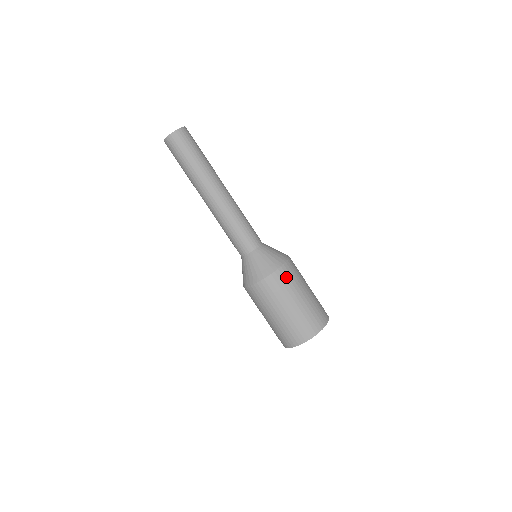
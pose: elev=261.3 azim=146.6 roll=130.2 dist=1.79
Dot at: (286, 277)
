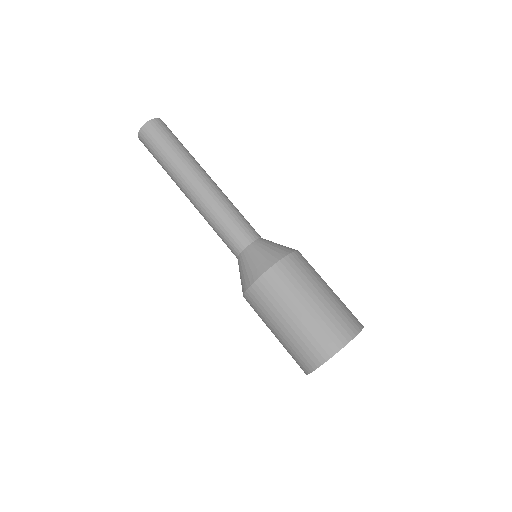
Dot at: occluded
